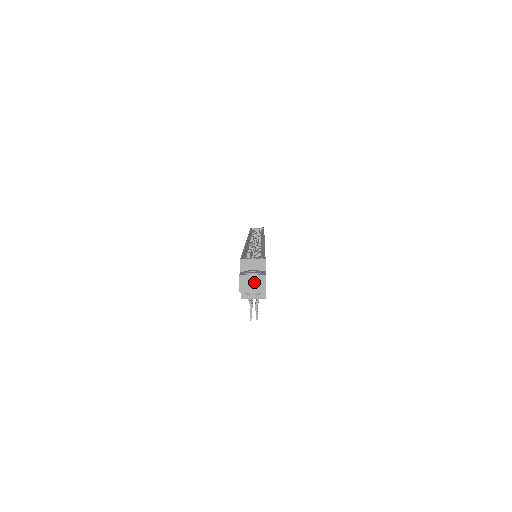
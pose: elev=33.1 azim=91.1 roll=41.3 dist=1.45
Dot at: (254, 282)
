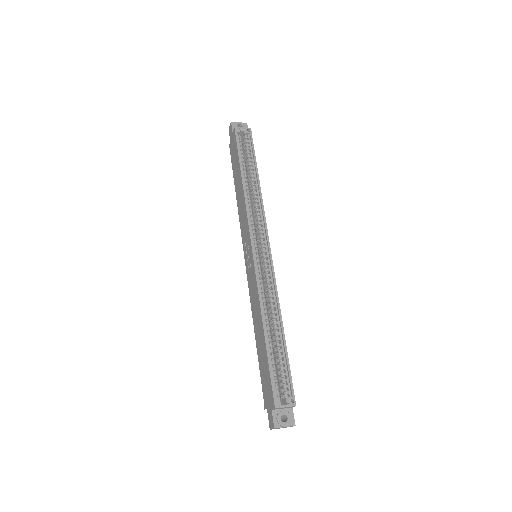
Dot at: (284, 427)
